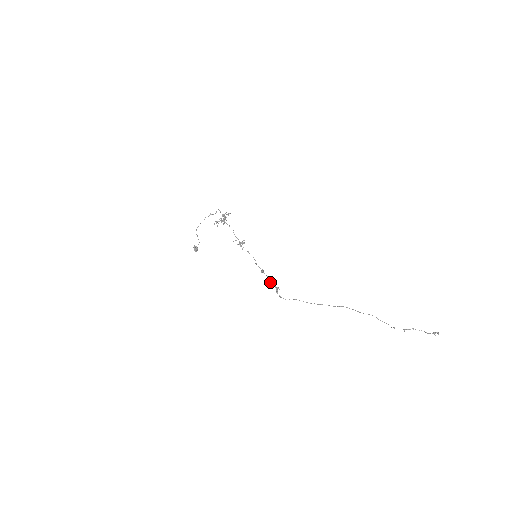
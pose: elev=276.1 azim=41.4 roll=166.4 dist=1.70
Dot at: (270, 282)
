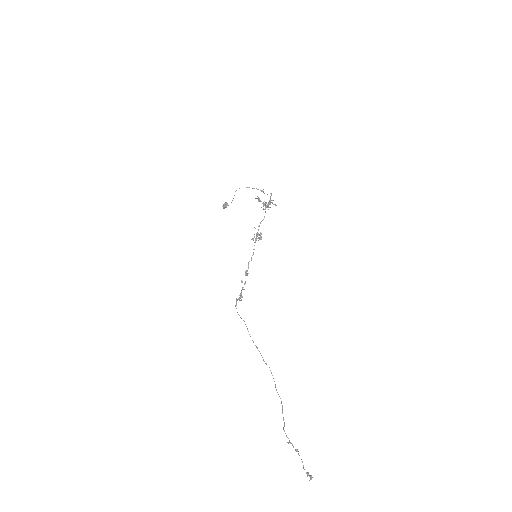
Dot at: occluded
